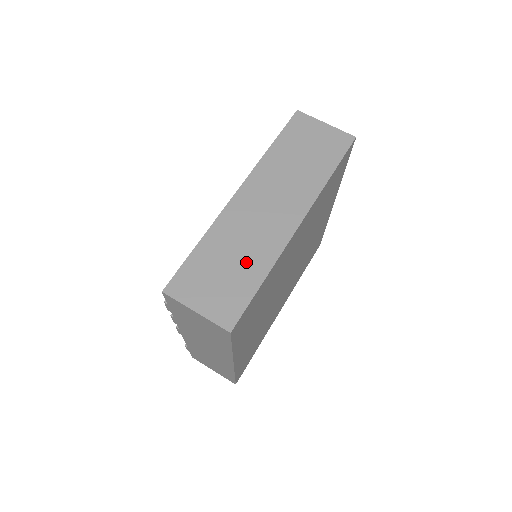
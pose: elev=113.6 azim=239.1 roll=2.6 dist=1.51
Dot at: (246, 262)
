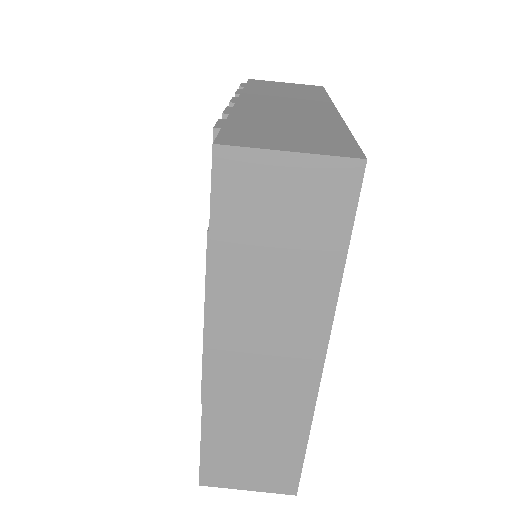
Dot at: (274, 433)
